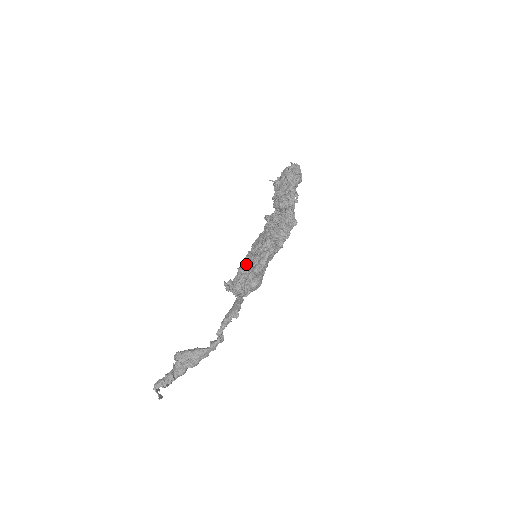
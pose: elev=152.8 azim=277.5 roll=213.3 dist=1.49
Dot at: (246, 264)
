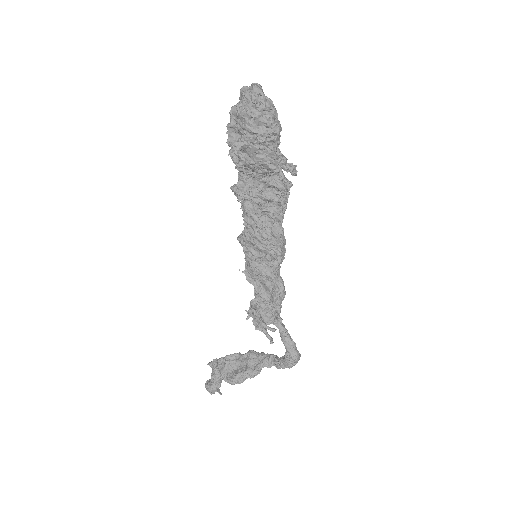
Dot at: (258, 283)
